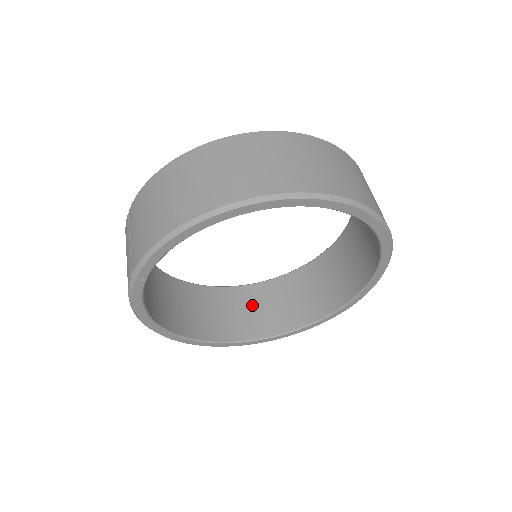
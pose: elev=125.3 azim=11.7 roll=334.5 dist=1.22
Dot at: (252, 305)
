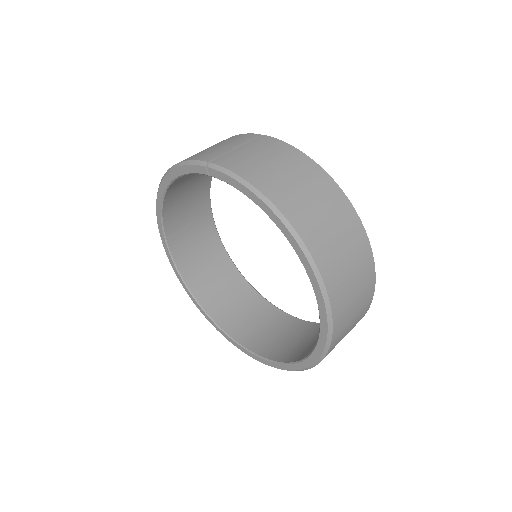
Dot at: (208, 257)
